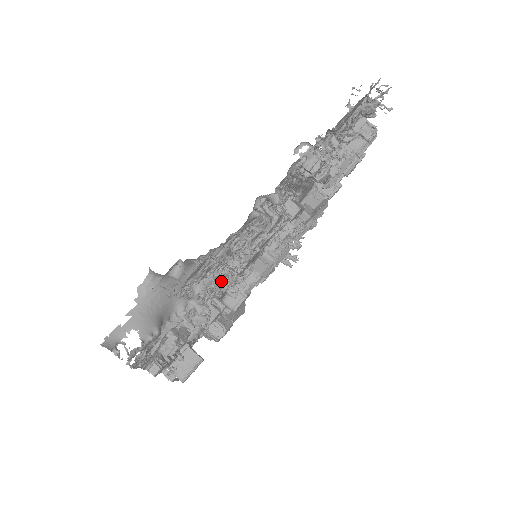
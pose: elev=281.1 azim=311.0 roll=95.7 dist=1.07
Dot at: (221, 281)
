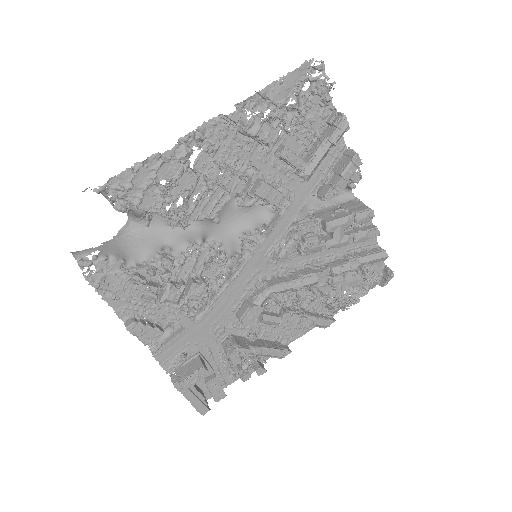
Dot at: (168, 221)
